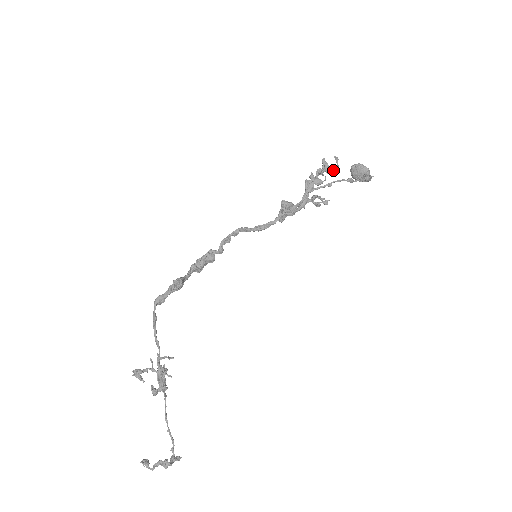
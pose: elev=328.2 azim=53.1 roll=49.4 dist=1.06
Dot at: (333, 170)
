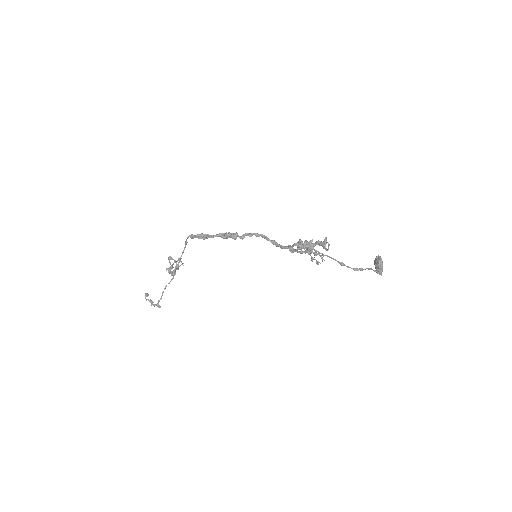
Dot at: (326, 249)
